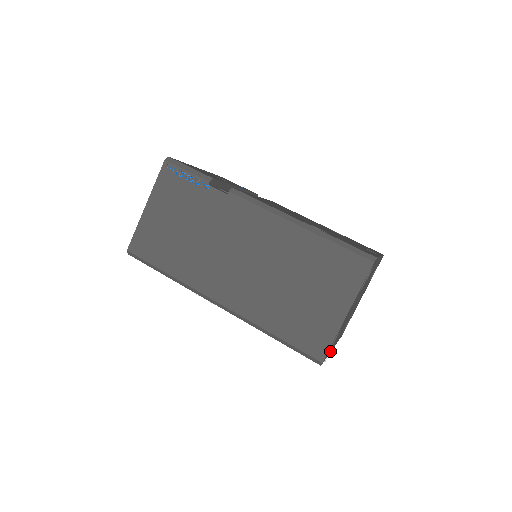
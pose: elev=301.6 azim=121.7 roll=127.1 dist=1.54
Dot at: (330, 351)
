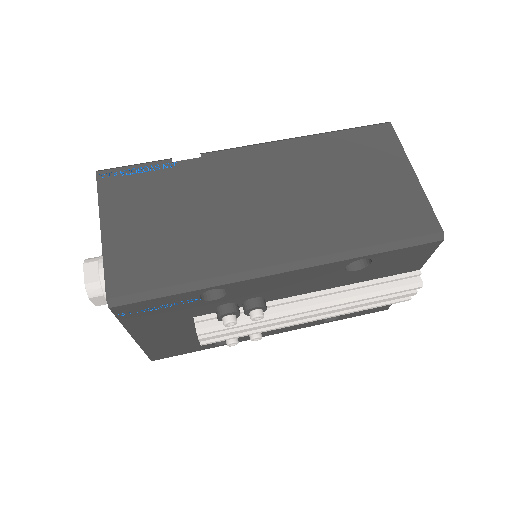
Dot at: occluded
